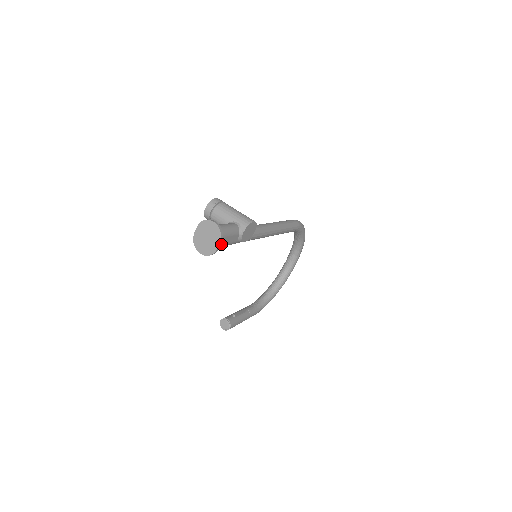
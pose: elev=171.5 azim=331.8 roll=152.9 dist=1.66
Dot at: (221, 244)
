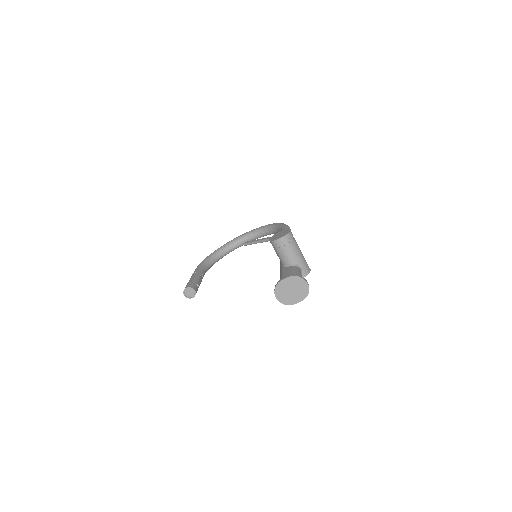
Dot at: occluded
